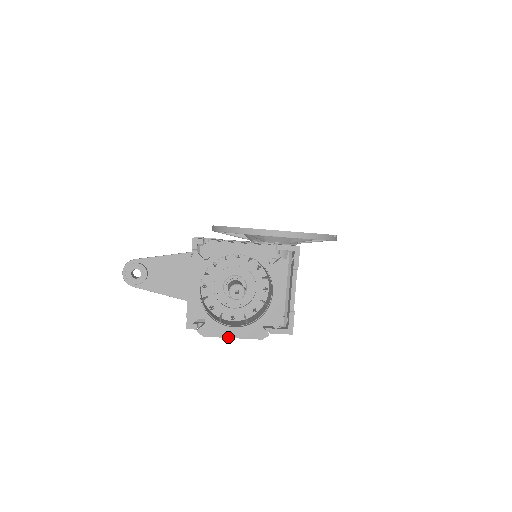
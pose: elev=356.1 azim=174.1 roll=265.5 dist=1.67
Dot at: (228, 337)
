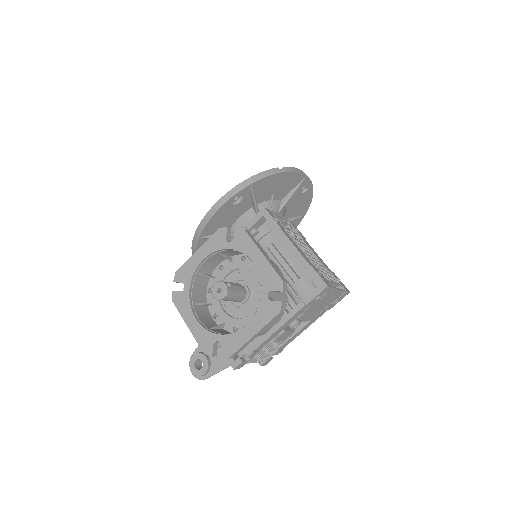
Dot at: (249, 339)
